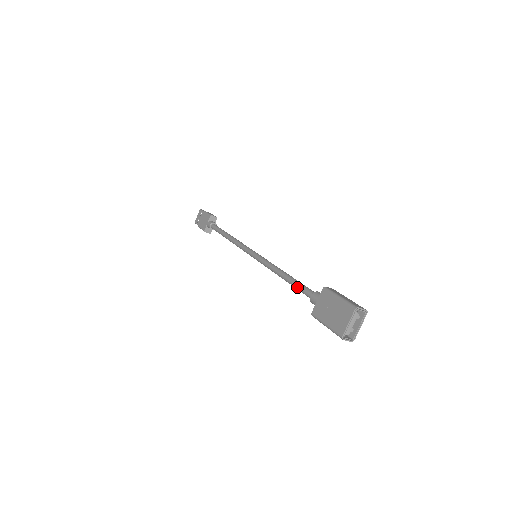
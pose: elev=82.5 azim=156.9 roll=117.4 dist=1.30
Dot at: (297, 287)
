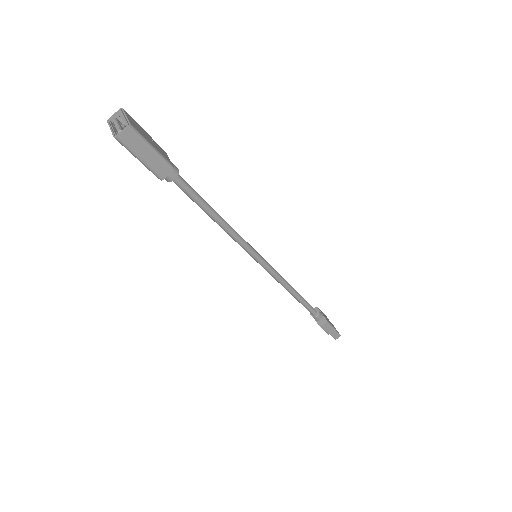
Dot at: occluded
